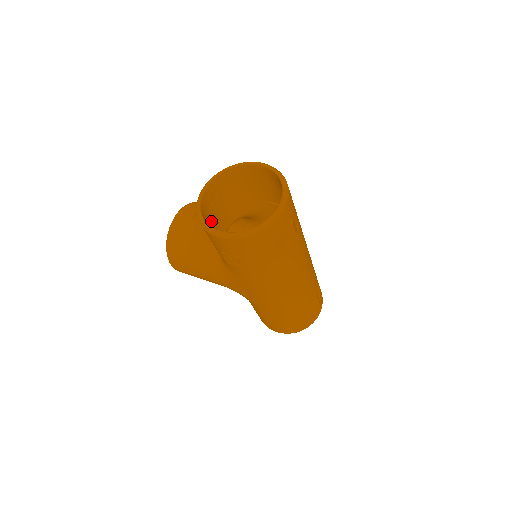
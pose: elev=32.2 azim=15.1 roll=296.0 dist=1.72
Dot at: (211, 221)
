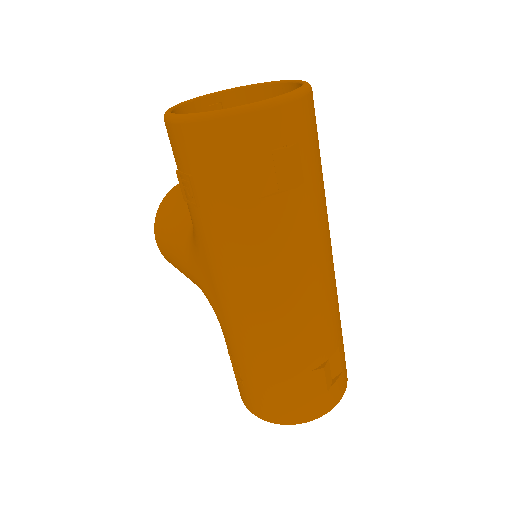
Dot at: occluded
